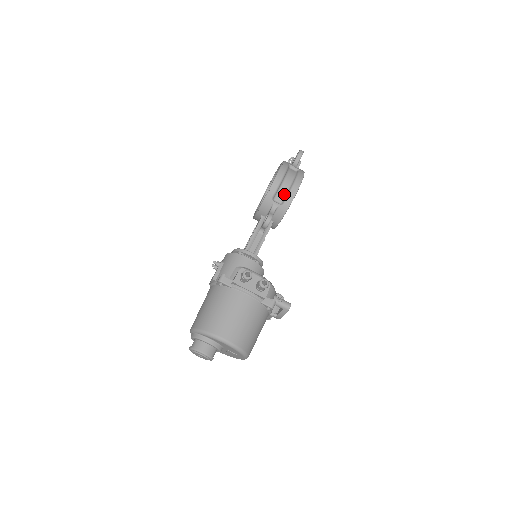
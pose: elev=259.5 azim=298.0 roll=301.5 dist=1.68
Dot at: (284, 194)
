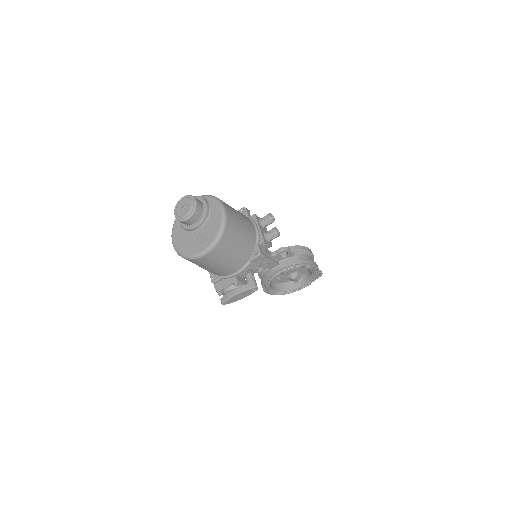
Dot at: (304, 258)
